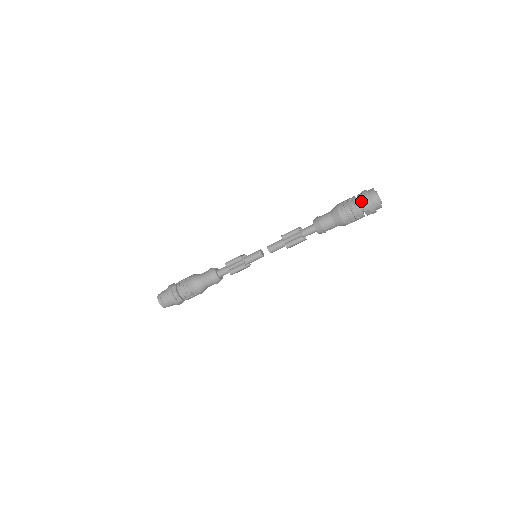
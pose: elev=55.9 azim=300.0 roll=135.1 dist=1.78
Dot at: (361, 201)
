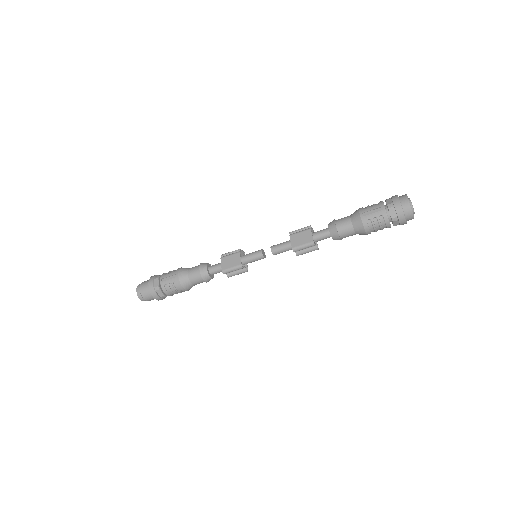
Dot at: (394, 222)
